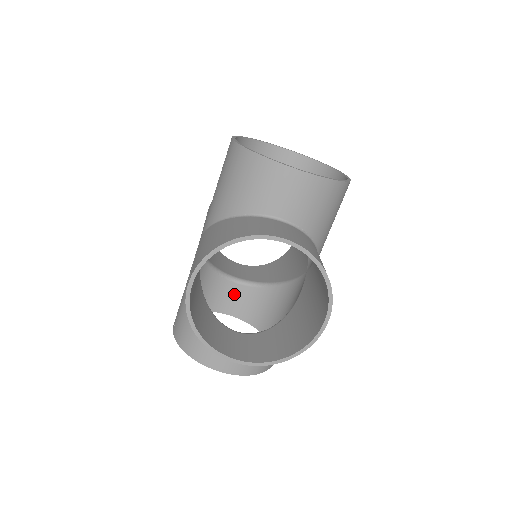
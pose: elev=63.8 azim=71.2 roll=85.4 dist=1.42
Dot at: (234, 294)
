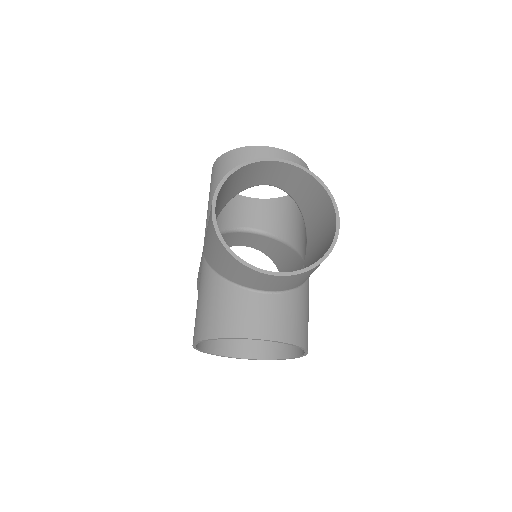
Dot at: (247, 237)
